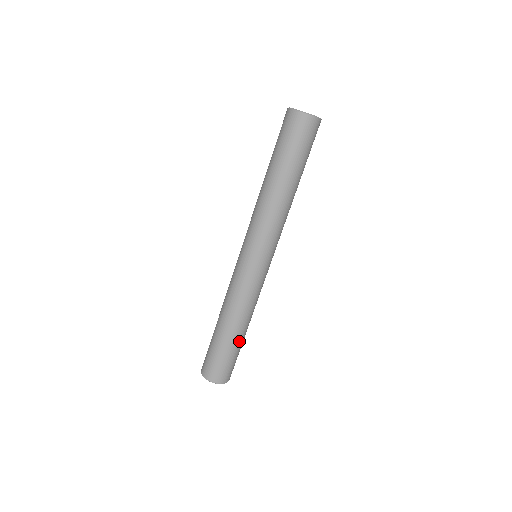
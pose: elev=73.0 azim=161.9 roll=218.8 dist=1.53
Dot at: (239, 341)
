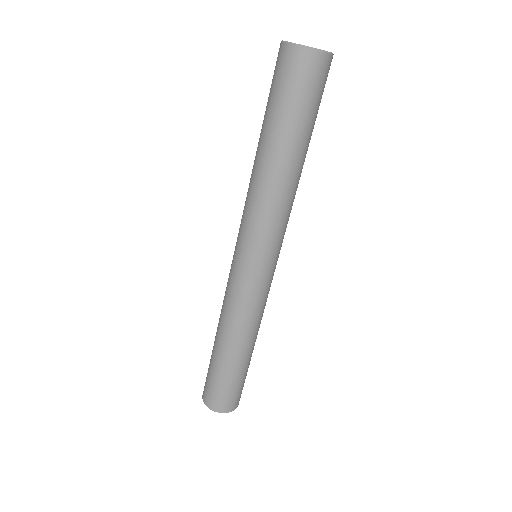
Dot at: (239, 364)
